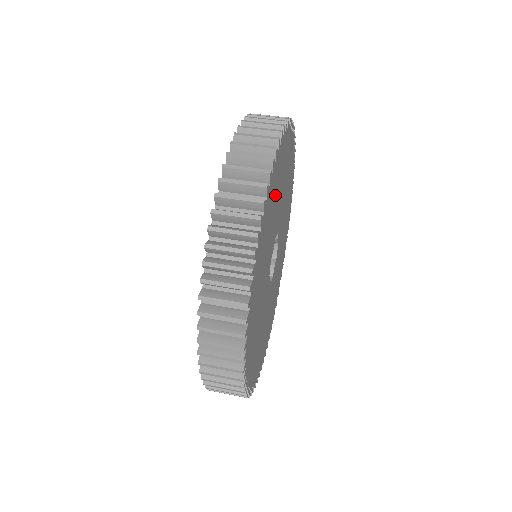
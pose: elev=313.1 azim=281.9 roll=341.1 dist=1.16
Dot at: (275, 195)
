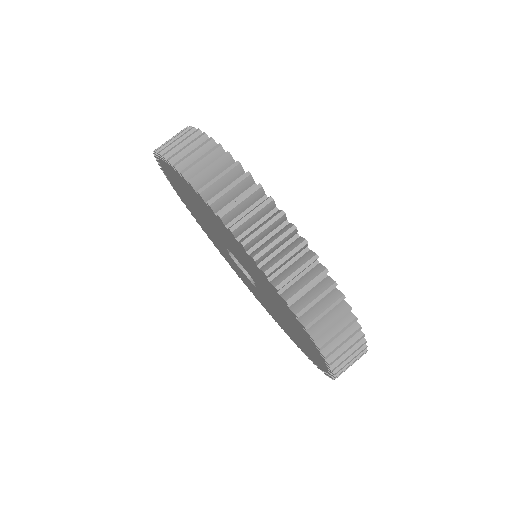
Dot at: occluded
